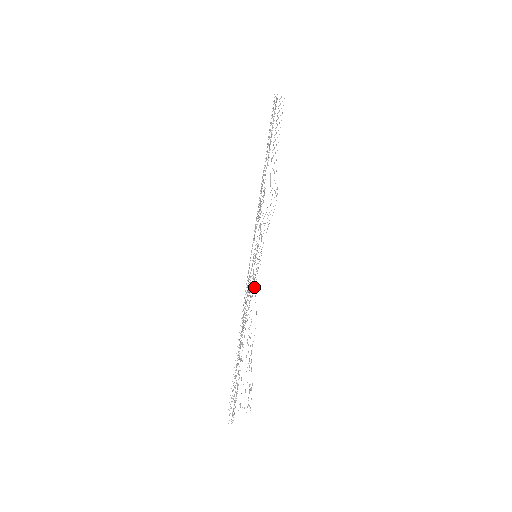
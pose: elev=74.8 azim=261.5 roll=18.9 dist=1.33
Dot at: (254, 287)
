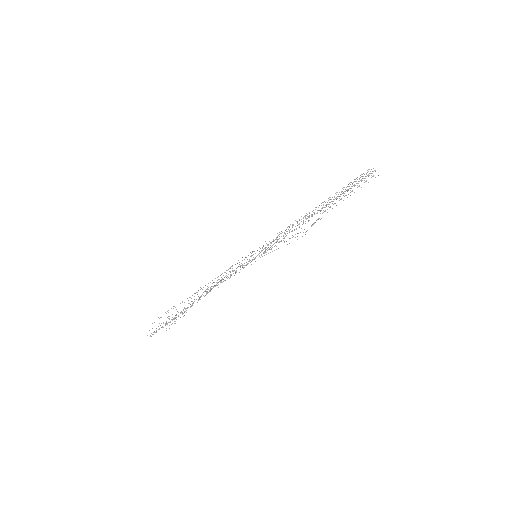
Dot at: occluded
